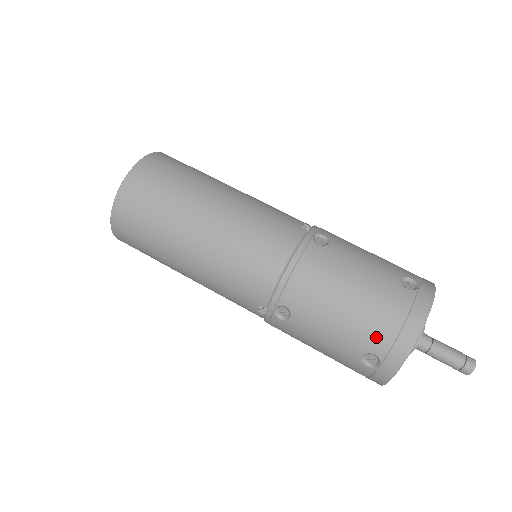
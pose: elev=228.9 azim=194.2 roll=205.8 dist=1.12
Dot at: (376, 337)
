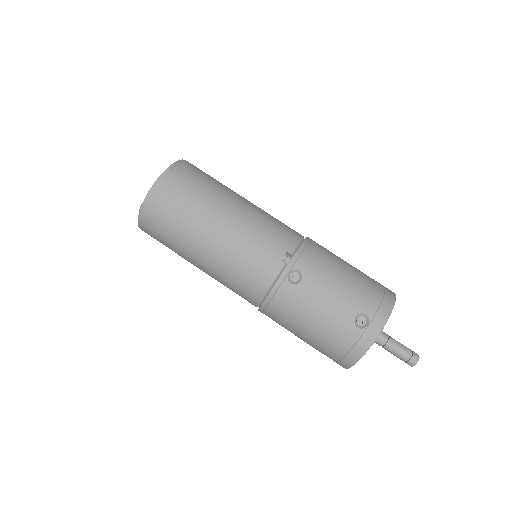
Dot at: (329, 353)
